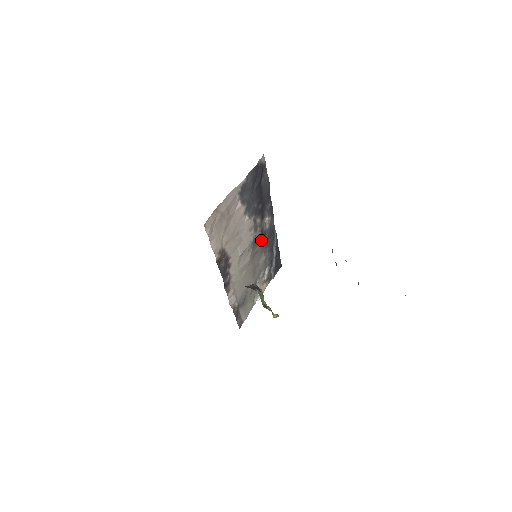
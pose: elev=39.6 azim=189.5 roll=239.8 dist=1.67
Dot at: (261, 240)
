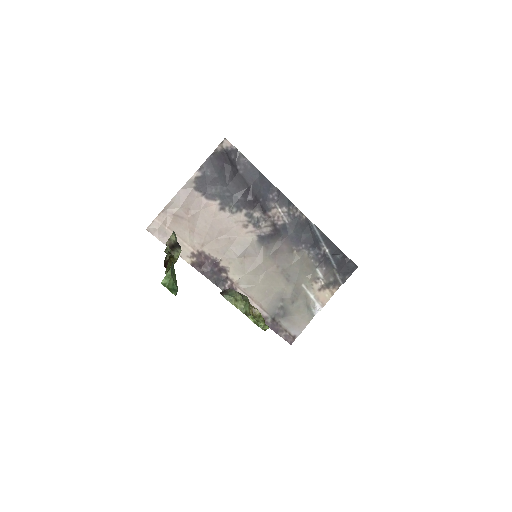
Dot at: (280, 237)
